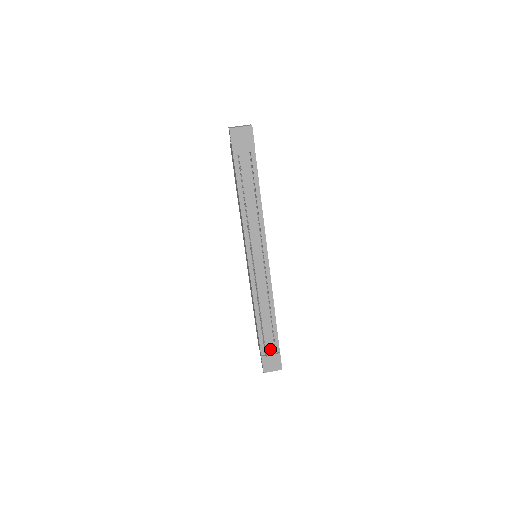
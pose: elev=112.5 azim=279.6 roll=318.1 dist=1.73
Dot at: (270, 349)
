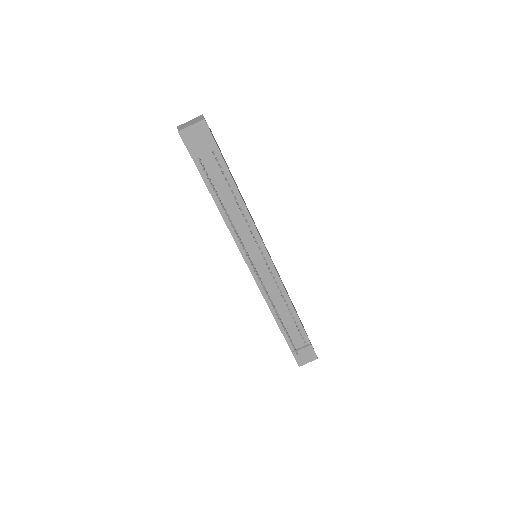
Dot at: (299, 343)
